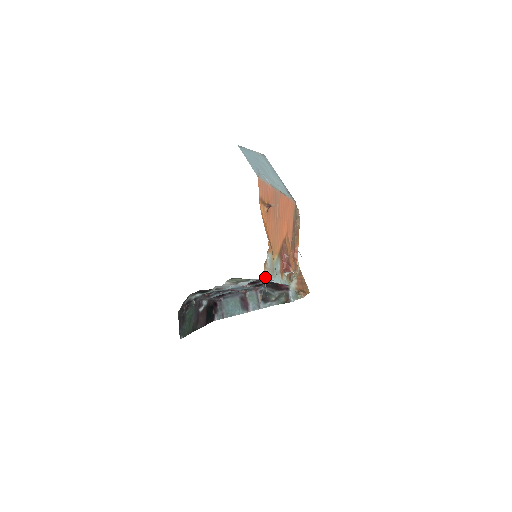
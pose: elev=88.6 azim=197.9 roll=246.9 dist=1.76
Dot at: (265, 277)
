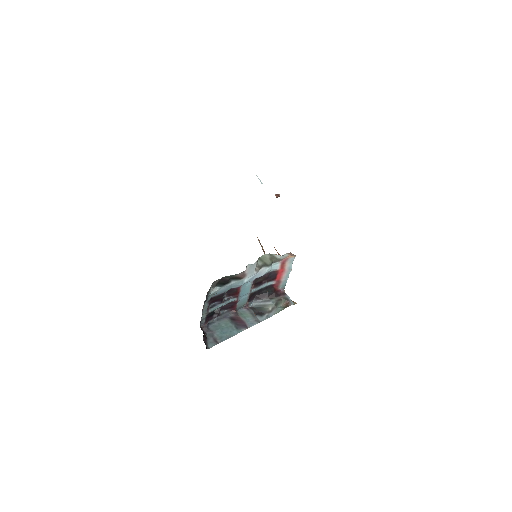
Dot at: occluded
